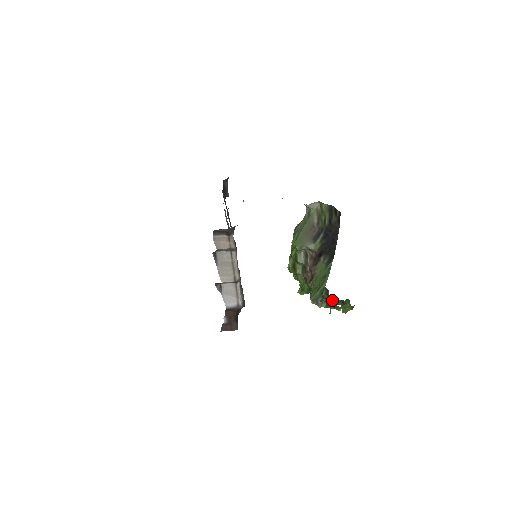
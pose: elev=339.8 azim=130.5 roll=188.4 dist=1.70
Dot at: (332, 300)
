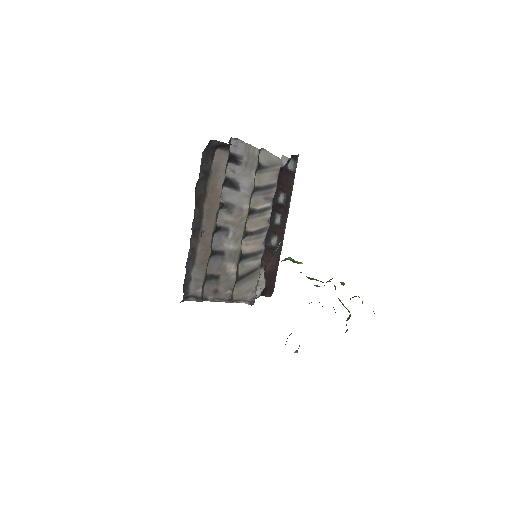
Dot at: occluded
